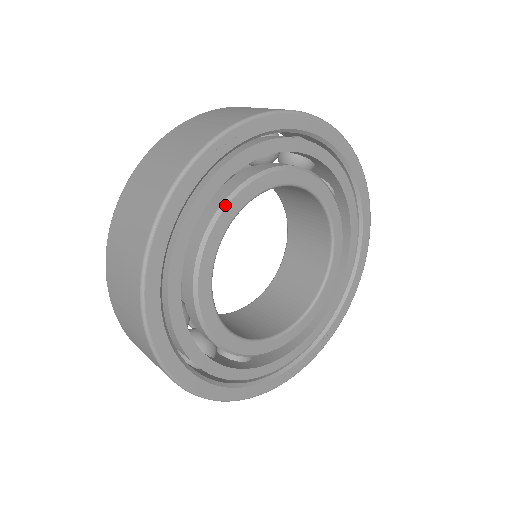
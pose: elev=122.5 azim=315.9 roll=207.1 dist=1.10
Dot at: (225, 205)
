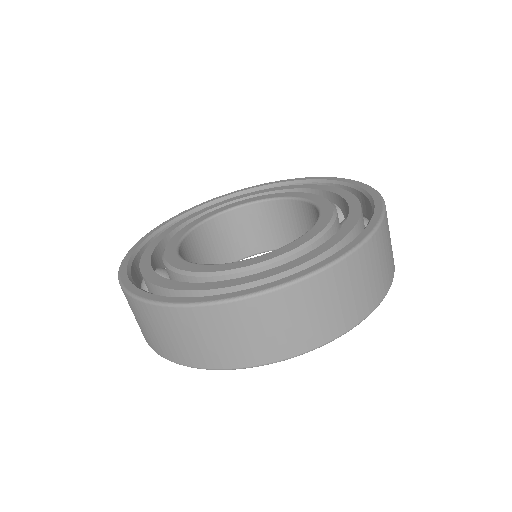
Dot at: occluded
